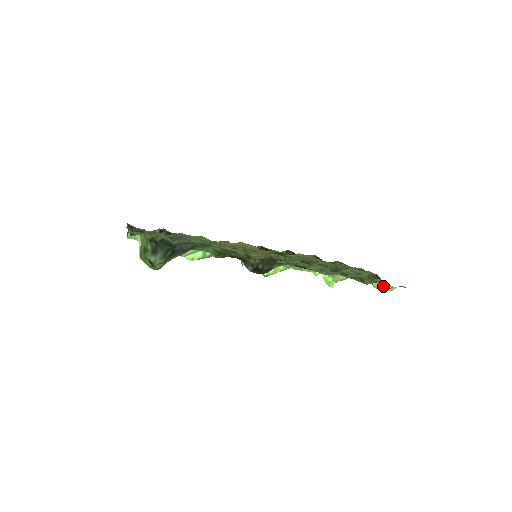
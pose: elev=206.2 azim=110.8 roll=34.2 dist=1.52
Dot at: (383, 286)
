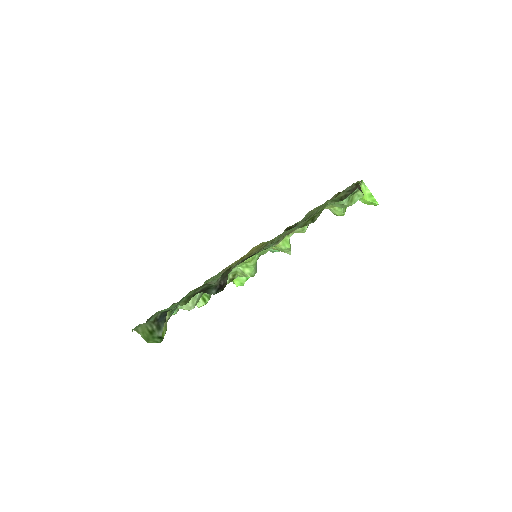
Dot at: (340, 204)
